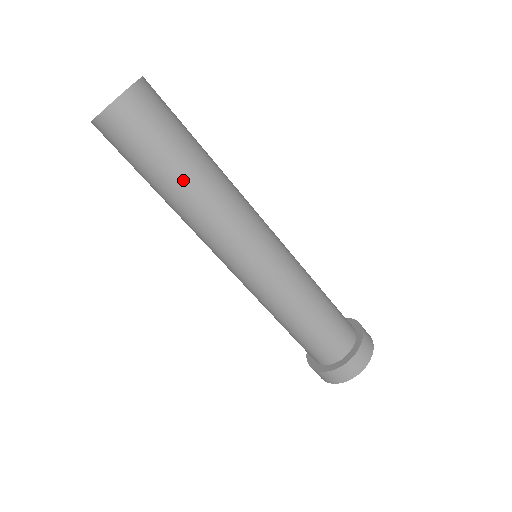
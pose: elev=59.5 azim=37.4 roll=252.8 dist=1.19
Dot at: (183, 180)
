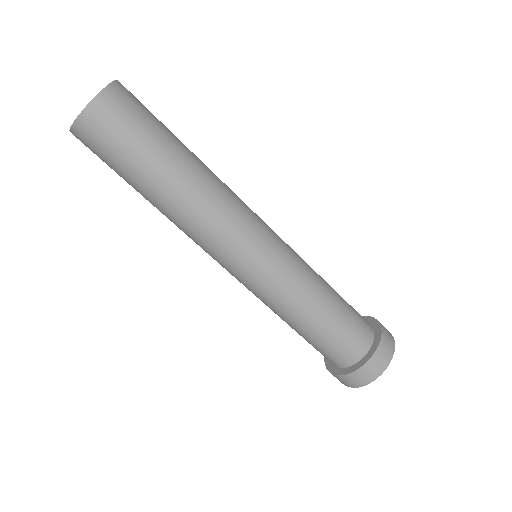
Dot at: (173, 174)
